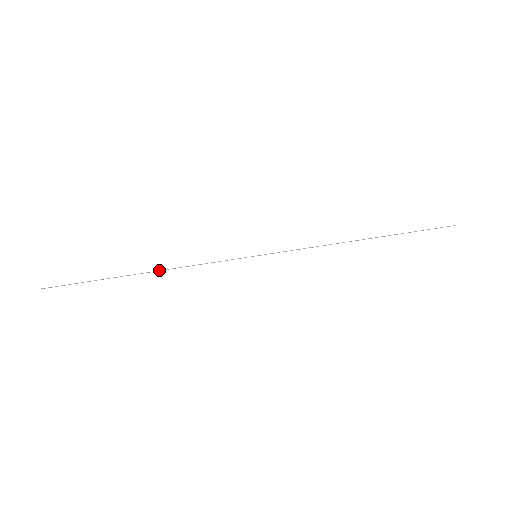
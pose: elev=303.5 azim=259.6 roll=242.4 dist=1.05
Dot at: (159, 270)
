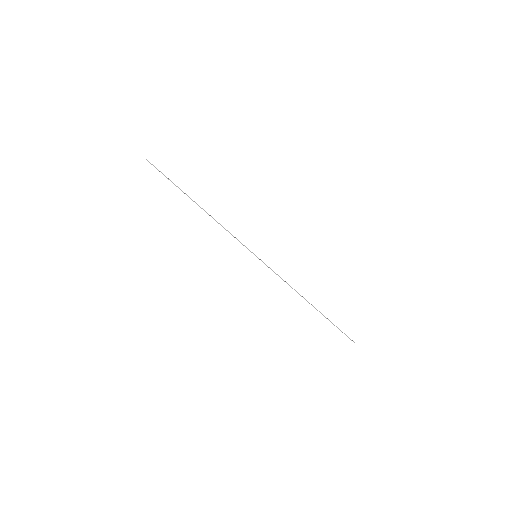
Dot at: (207, 213)
